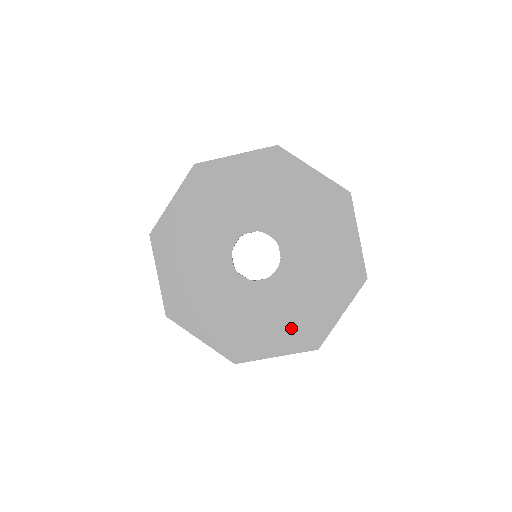
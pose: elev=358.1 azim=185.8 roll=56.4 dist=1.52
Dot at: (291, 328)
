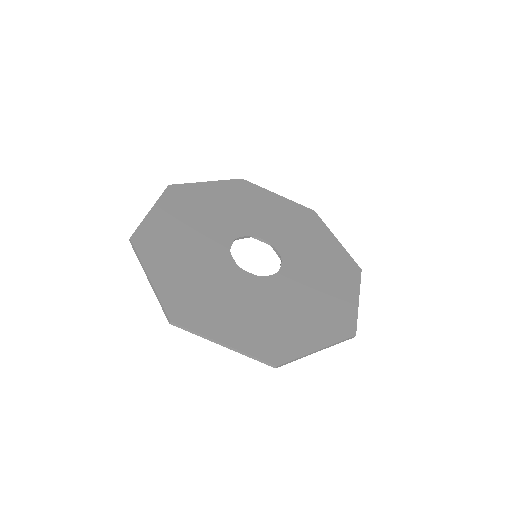
Dot at: (320, 318)
